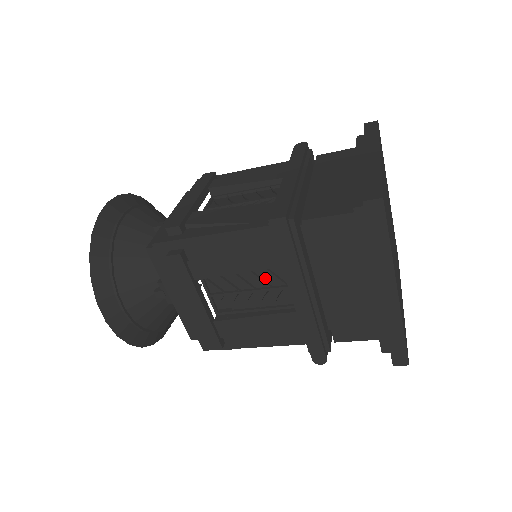
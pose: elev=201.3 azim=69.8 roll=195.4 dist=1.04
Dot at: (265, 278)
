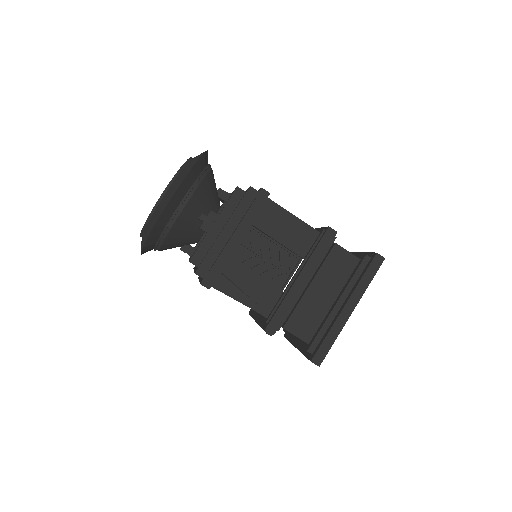
Dot at: (282, 259)
